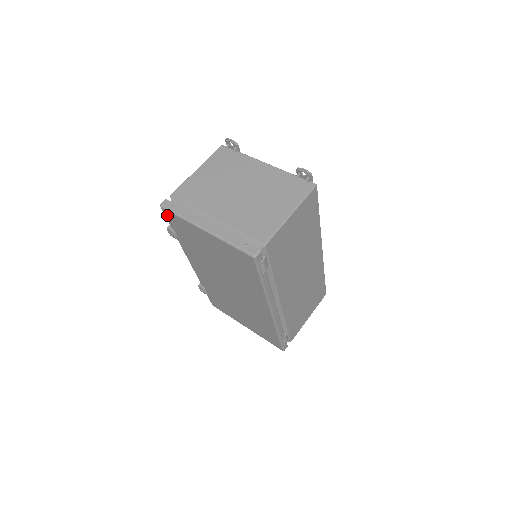
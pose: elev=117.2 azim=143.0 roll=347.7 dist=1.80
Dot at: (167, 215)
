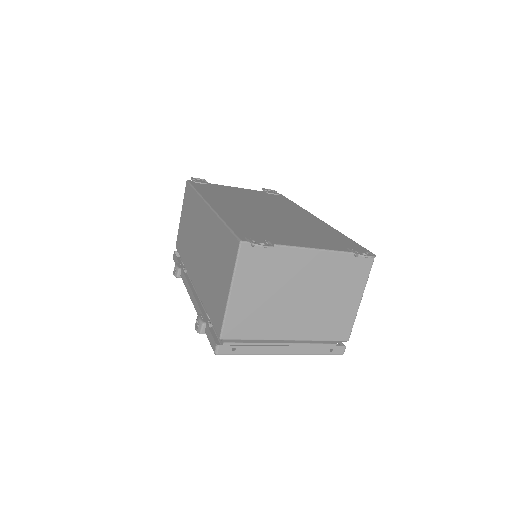
Dot at: occluded
